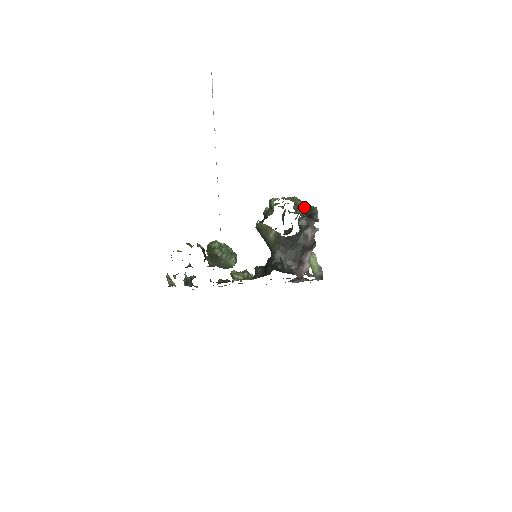
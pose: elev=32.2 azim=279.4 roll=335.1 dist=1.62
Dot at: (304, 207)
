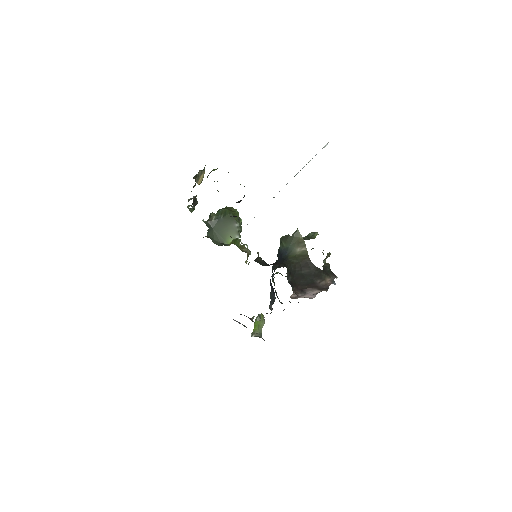
Dot at: occluded
